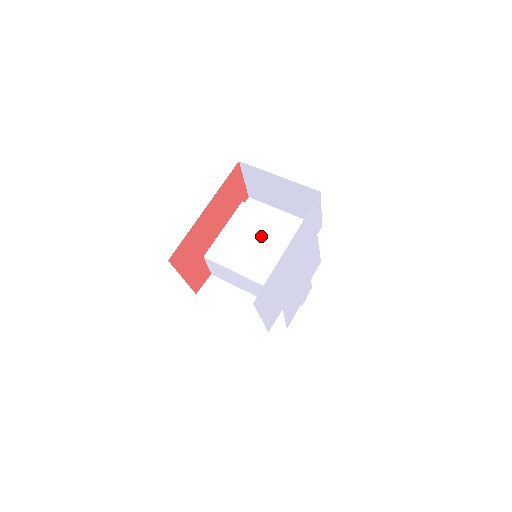
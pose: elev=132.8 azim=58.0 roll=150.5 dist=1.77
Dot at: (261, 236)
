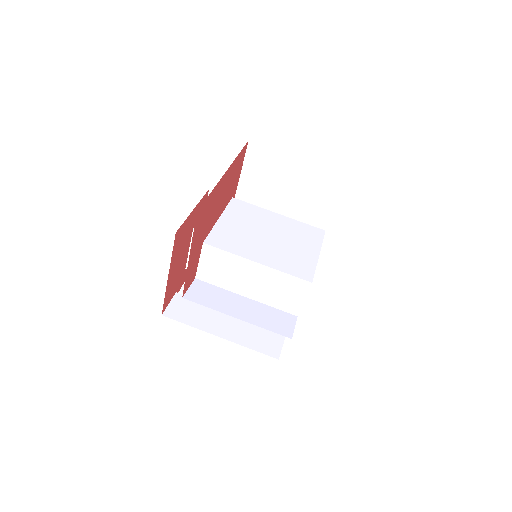
Dot at: (267, 229)
